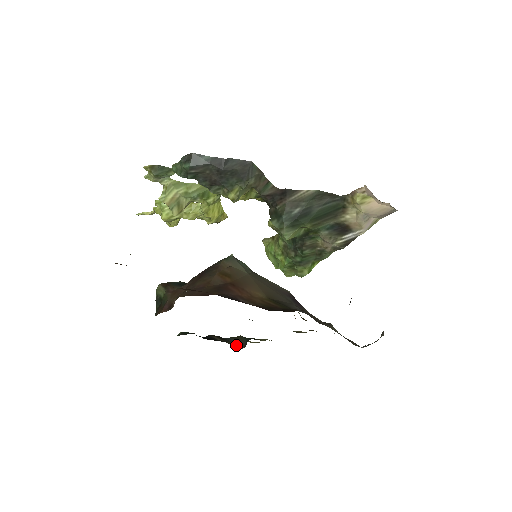
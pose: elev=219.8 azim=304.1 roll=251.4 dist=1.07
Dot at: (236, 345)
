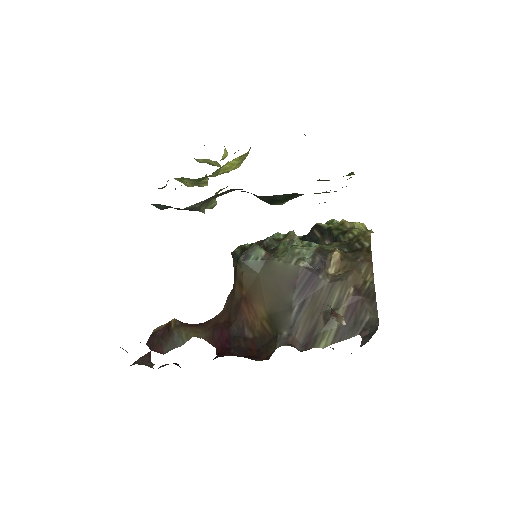
Dot at: occluded
